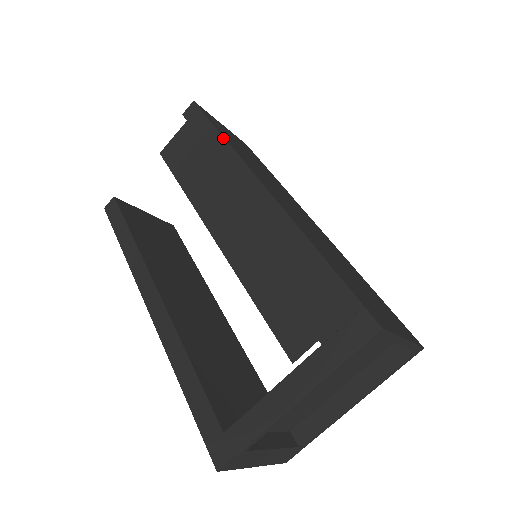
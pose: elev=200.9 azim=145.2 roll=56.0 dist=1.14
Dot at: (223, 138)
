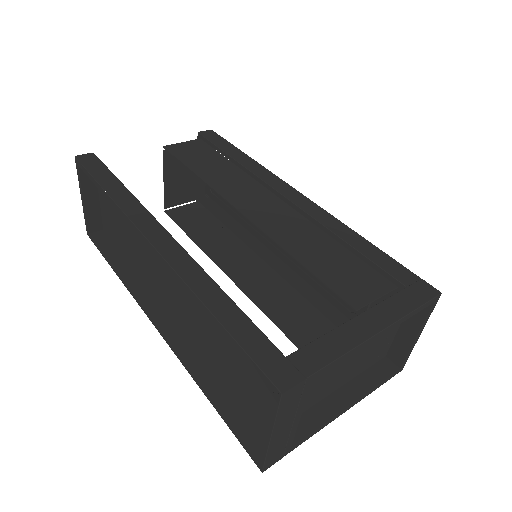
Dot at: (250, 157)
